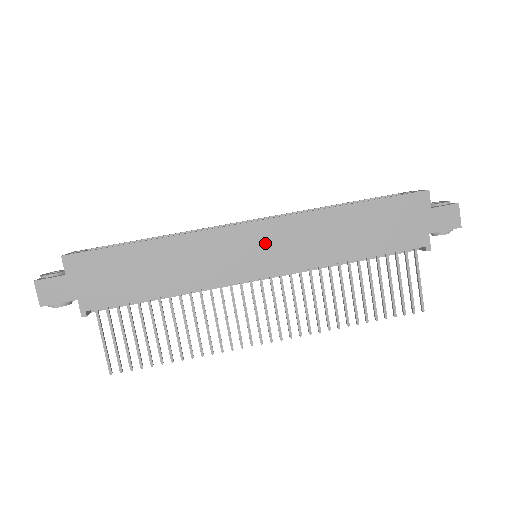
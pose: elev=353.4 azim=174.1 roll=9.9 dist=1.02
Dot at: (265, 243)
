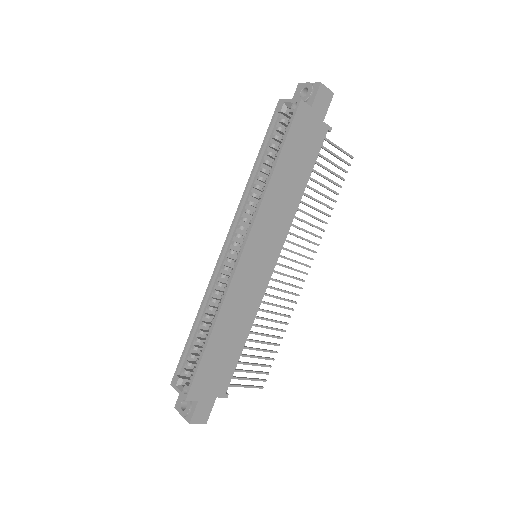
Dot at: (260, 249)
